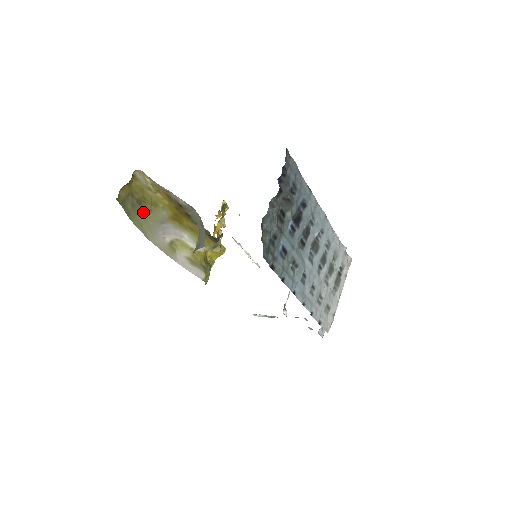
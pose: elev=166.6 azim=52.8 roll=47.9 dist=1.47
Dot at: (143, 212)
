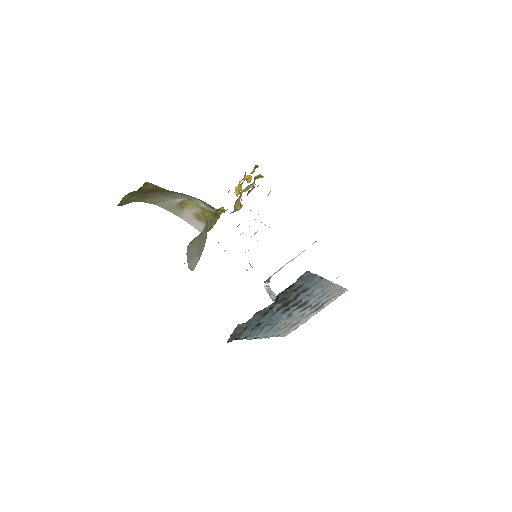
Dot at: (153, 192)
